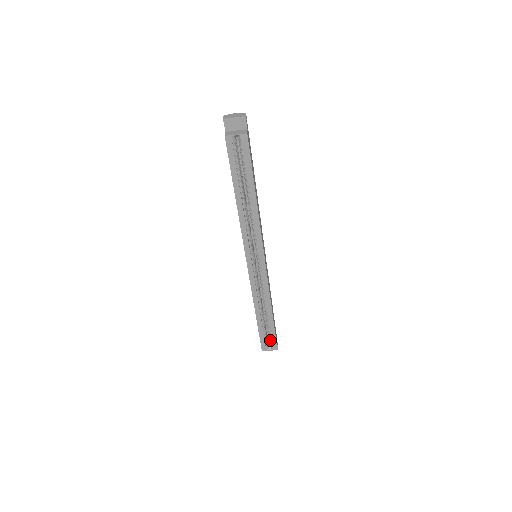
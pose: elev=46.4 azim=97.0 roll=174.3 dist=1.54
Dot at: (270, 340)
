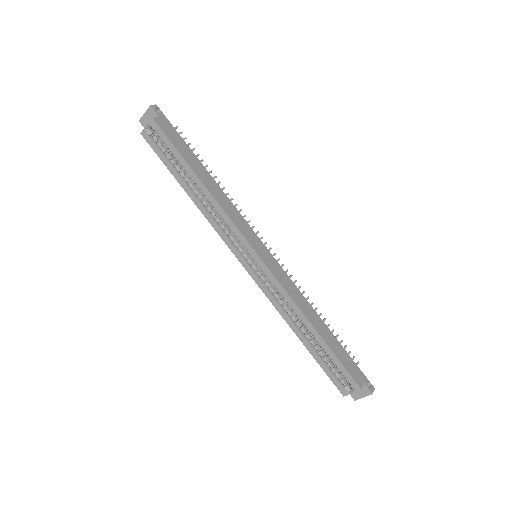
Dot at: (344, 376)
